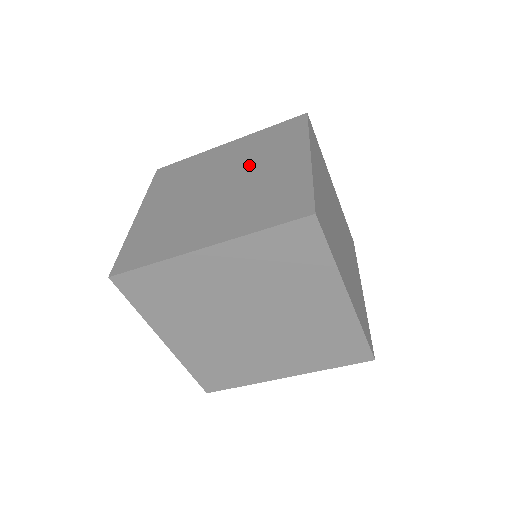
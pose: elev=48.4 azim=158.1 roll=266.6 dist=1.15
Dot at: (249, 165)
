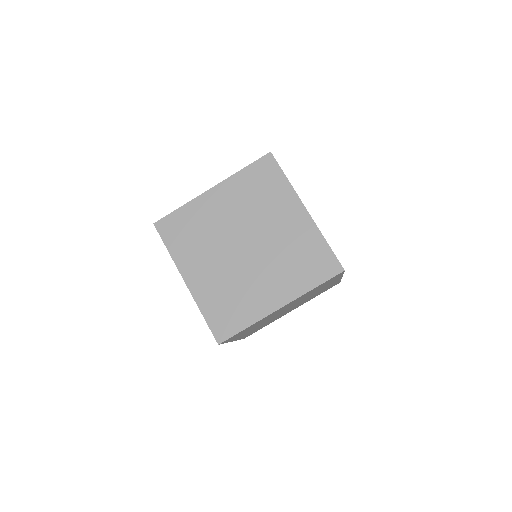
Dot at: (258, 221)
